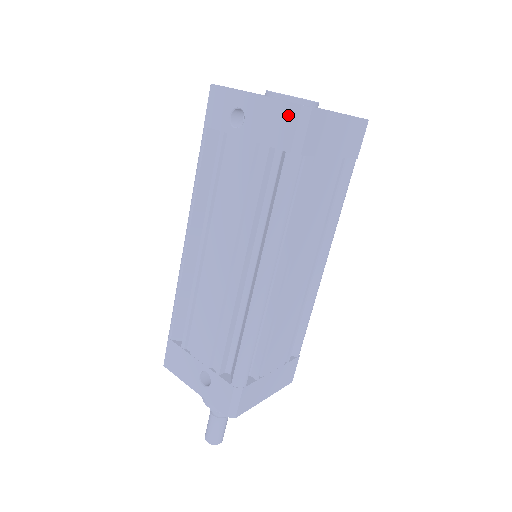
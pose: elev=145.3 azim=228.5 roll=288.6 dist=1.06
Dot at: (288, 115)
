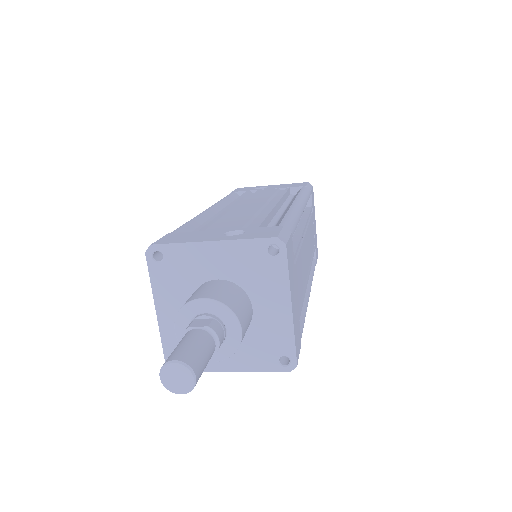
Dot at: (300, 184)
